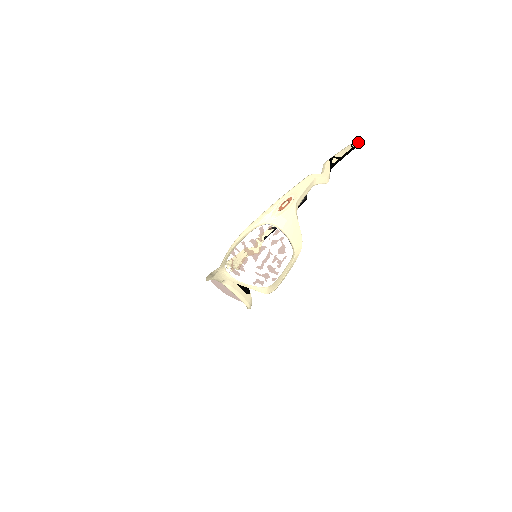
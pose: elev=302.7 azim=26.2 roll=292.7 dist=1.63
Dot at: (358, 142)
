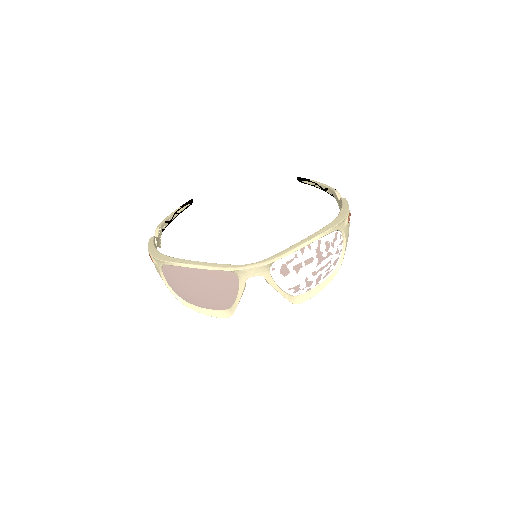
Dot at: occluded
